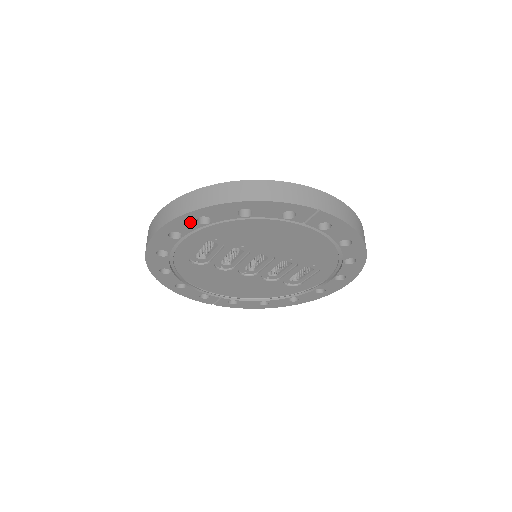
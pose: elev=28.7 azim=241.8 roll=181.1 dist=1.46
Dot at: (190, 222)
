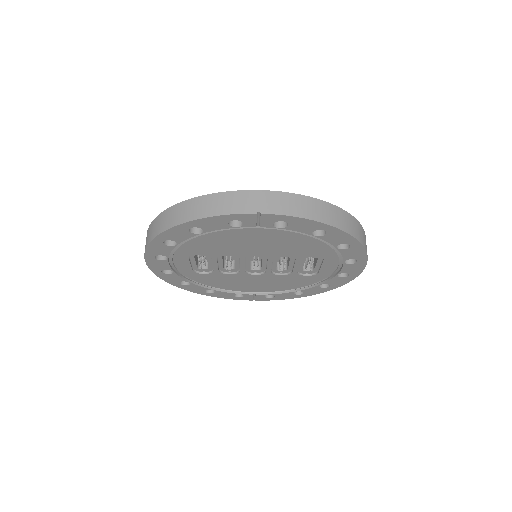
Dot at: (161, 246)
